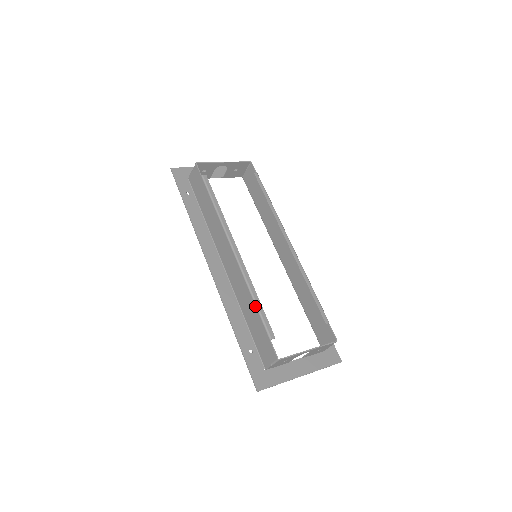
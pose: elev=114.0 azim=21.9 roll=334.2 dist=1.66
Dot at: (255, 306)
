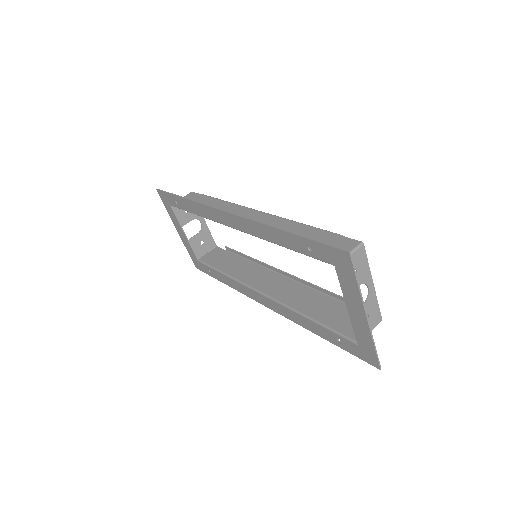
Dot at: (306, 225)
